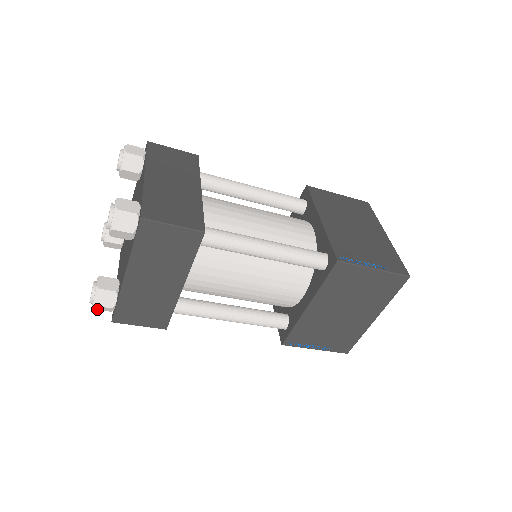
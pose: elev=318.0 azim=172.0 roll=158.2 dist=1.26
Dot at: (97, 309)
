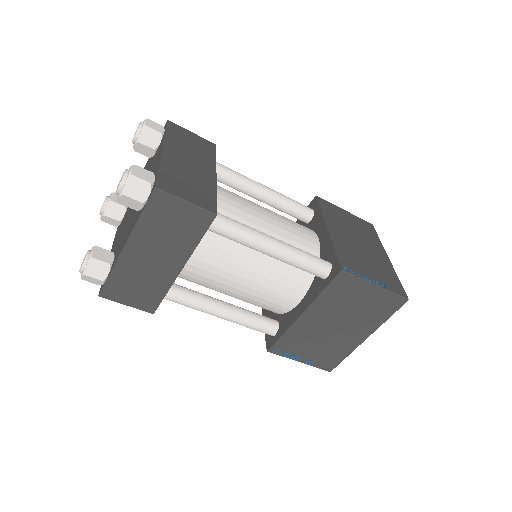
Dot at: (86, 280)
